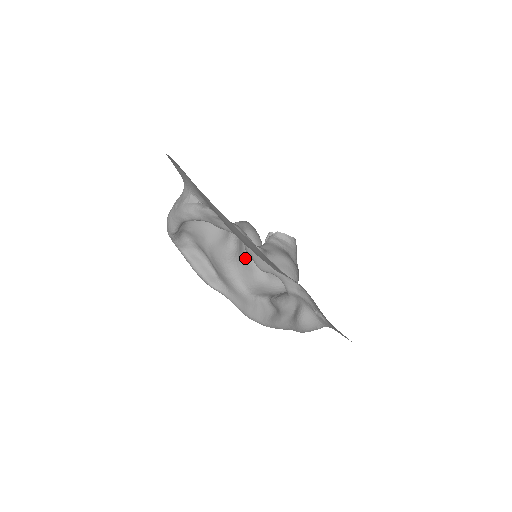
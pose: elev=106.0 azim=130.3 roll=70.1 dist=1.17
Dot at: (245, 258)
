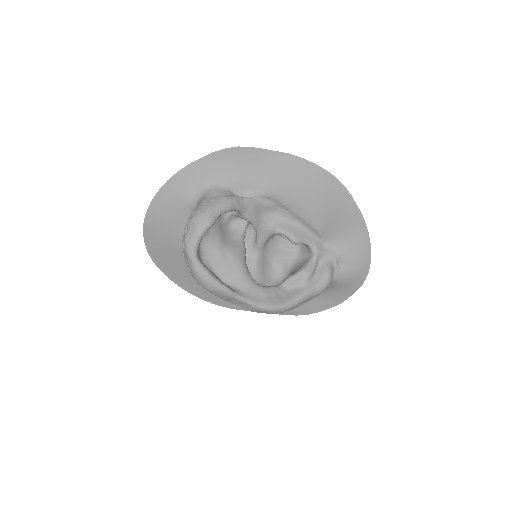
Dot at: occluded
